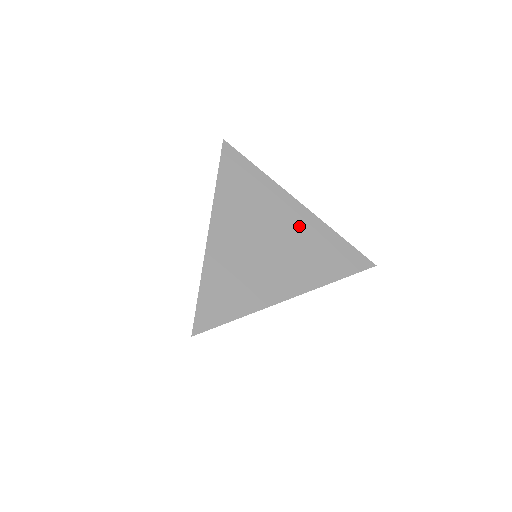
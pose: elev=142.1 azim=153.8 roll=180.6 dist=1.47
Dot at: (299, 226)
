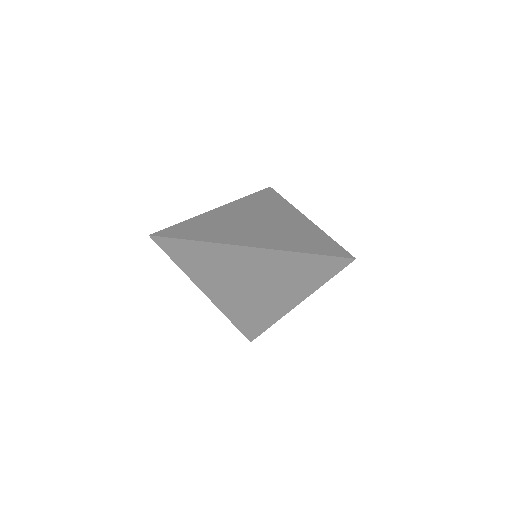
Dot at: (294, 224)
